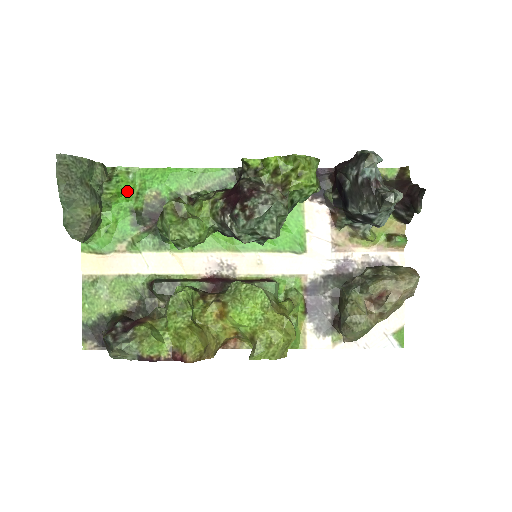
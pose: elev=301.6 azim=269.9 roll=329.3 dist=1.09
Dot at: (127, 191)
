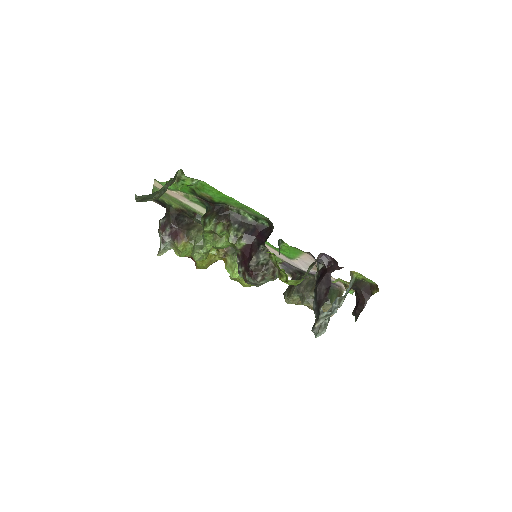
Dot at: (190, 185)
